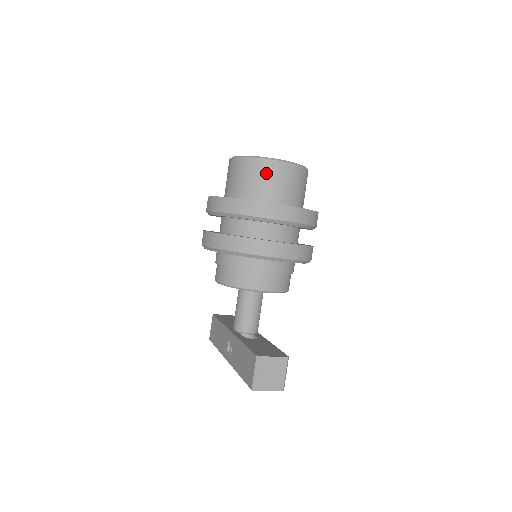
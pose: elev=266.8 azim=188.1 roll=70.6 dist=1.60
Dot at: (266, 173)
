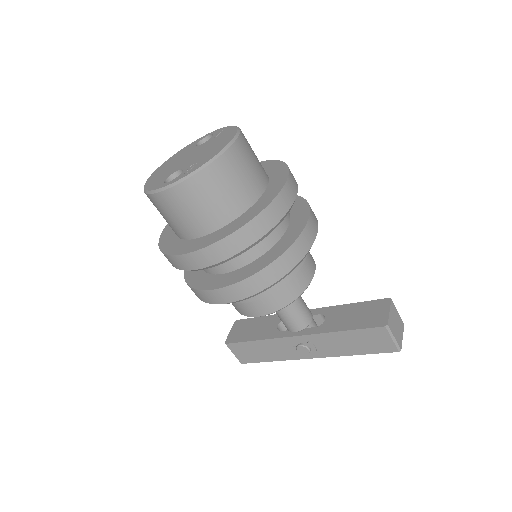
Dot at: (235, 169)
